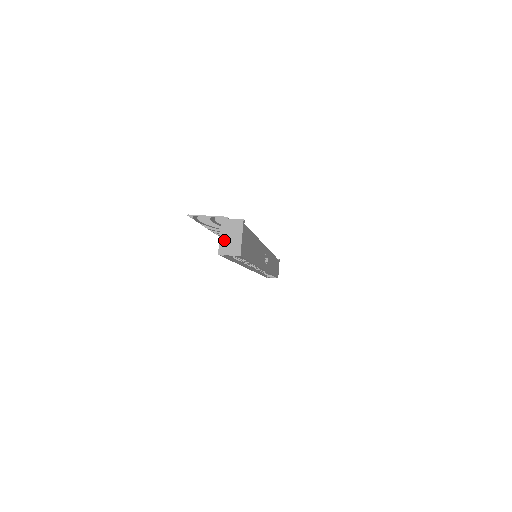
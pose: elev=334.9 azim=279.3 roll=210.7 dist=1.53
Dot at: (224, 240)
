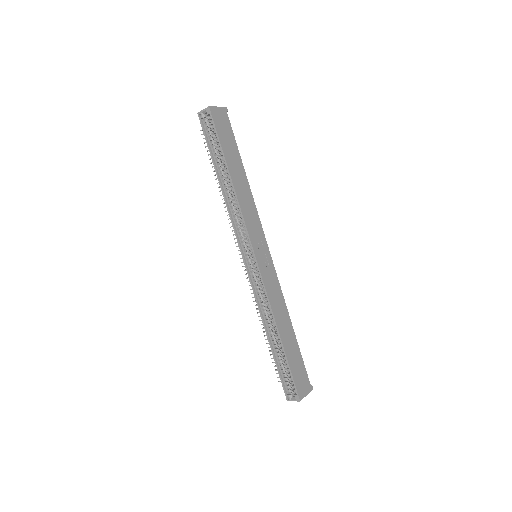
Dot at: occluded
